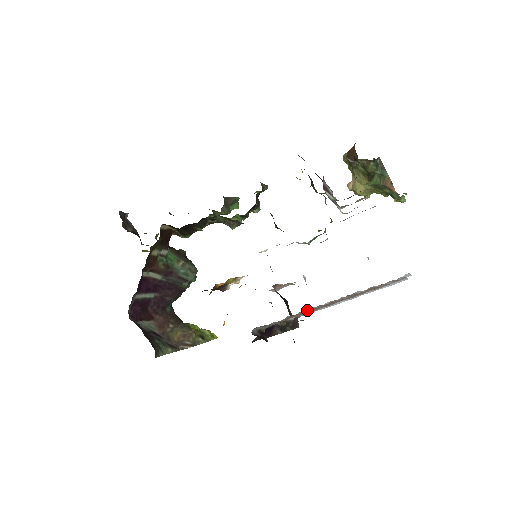
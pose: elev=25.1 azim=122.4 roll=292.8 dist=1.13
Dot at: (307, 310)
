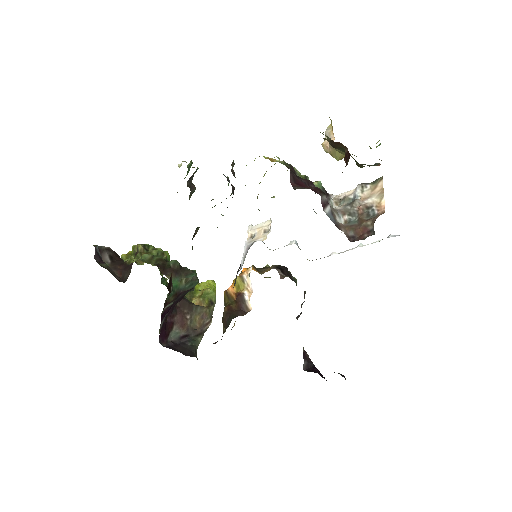
Dot at: occluded
